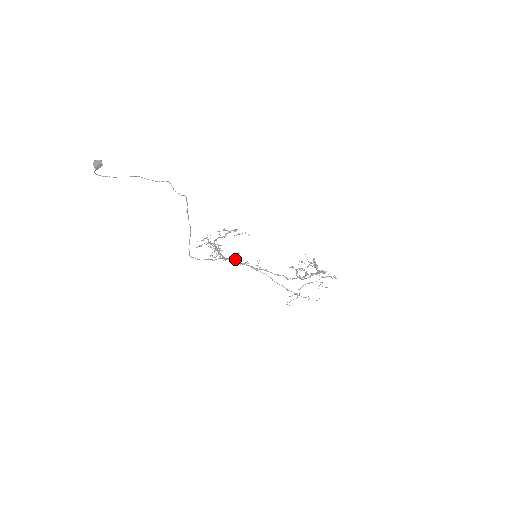
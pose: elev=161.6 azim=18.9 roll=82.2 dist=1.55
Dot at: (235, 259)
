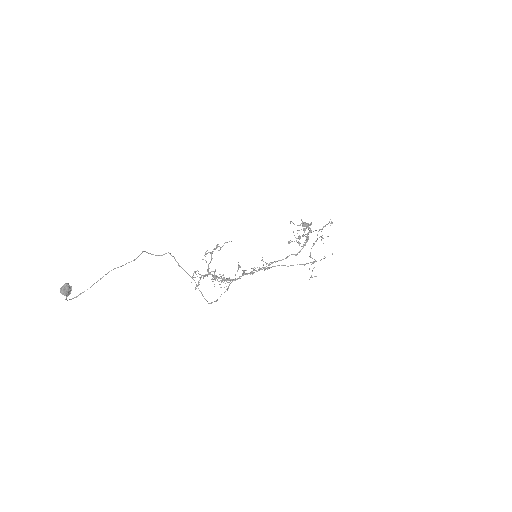
Dot at: (244, 273)
